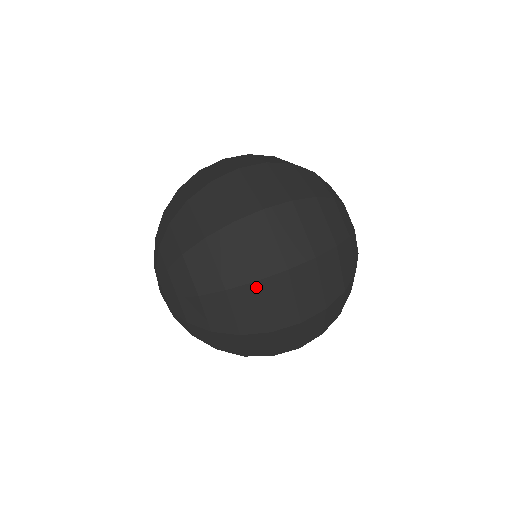
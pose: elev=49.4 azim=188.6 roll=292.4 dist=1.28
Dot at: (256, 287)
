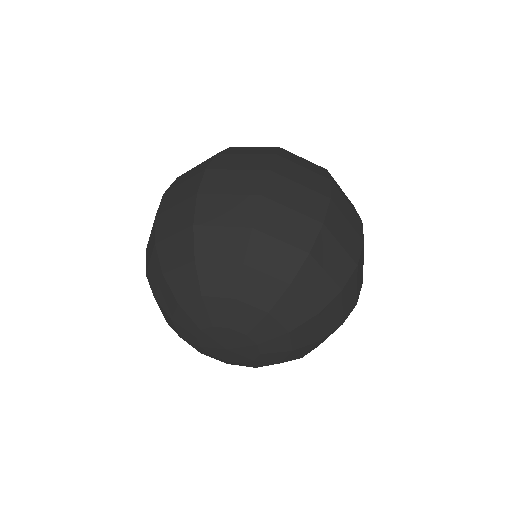
Dot at: occluded
